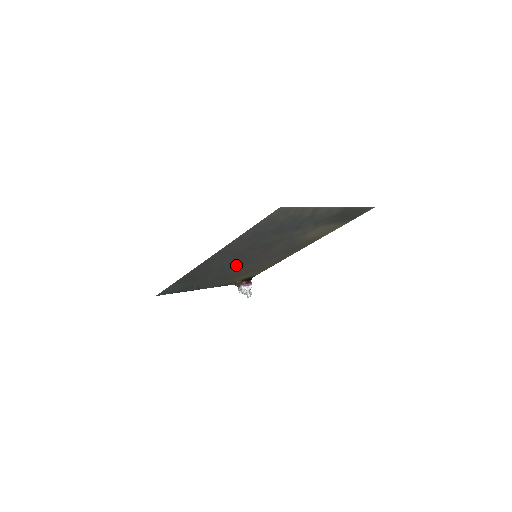
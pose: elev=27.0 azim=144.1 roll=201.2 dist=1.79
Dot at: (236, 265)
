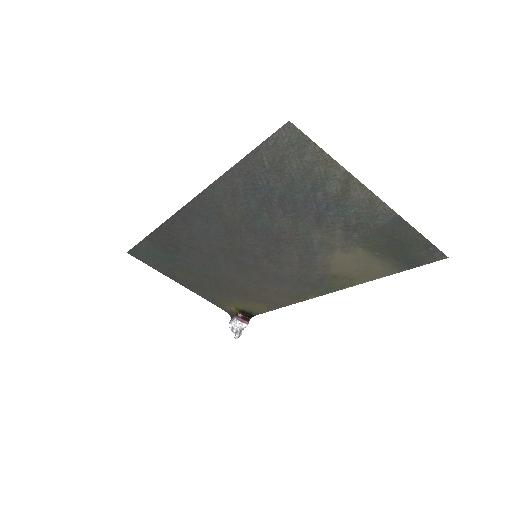
Dot at: (229, 260)
